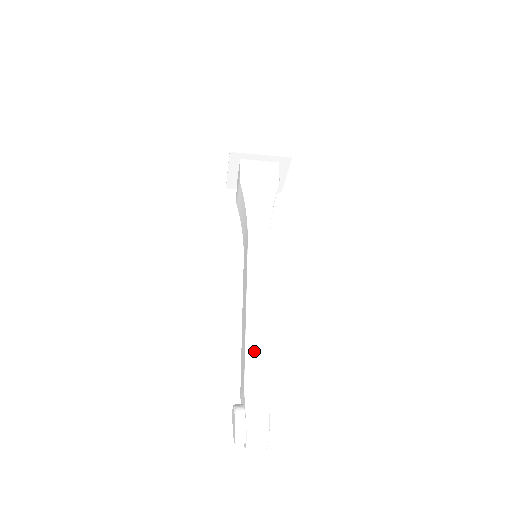
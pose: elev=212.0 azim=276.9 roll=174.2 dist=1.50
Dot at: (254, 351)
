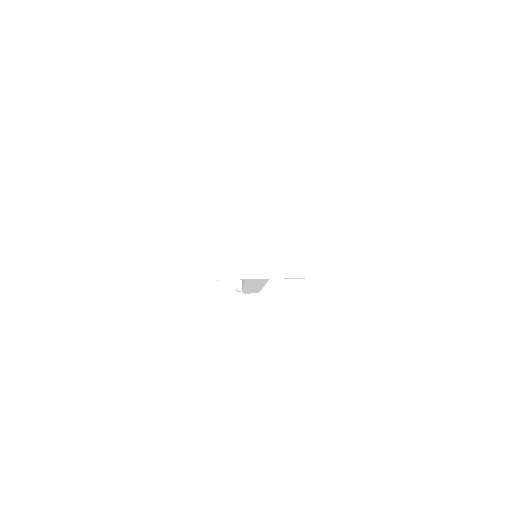
Dot at: occluded
